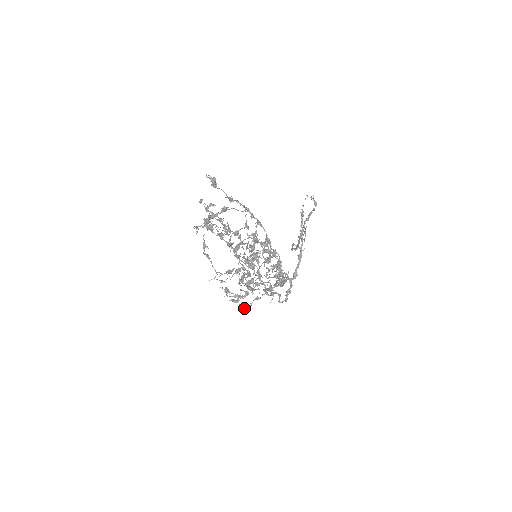
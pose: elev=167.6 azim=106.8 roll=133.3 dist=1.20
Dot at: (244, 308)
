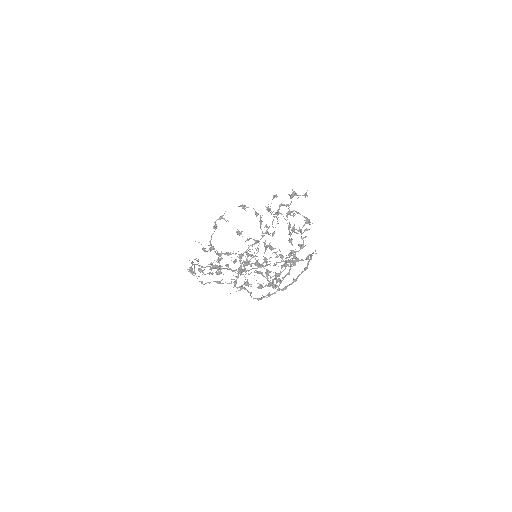
Dot at: (200, 281)
